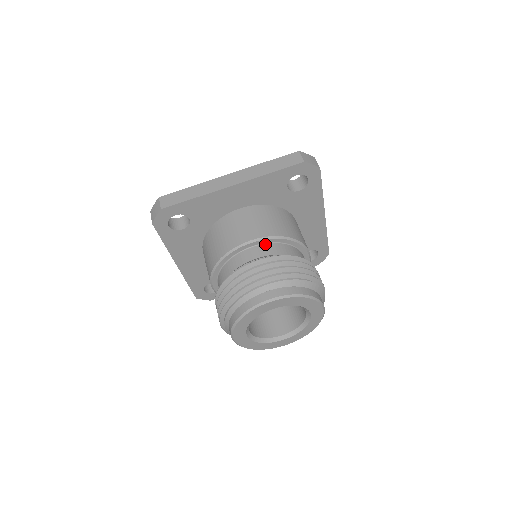
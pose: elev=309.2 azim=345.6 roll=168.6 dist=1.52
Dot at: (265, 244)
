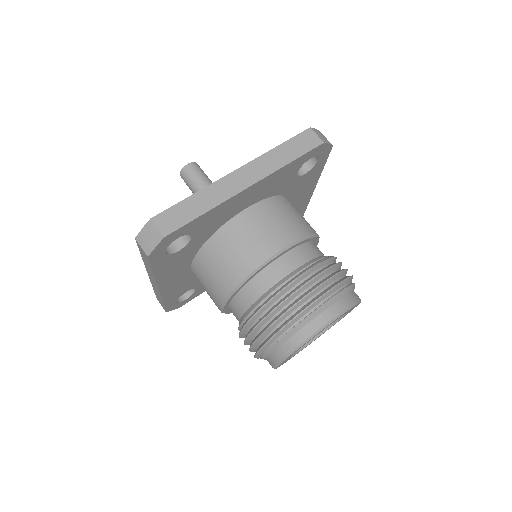
Dot at: (292, 250)
